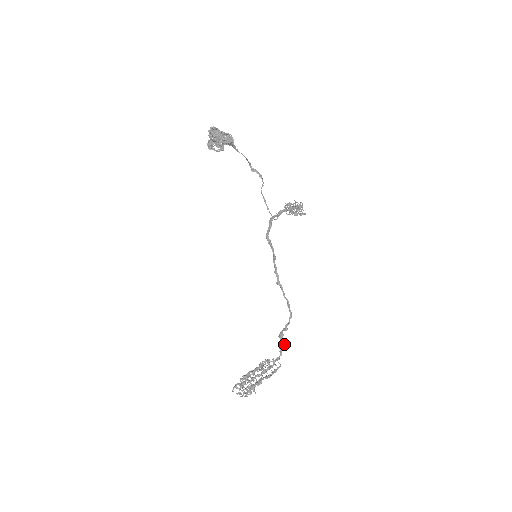
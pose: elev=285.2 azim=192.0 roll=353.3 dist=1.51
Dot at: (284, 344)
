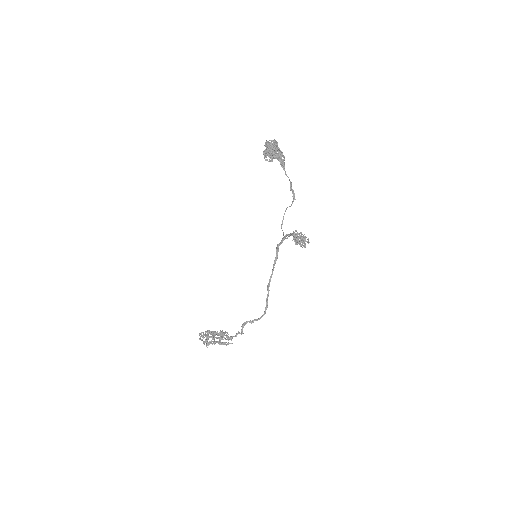
Dot at: (242, 331)
